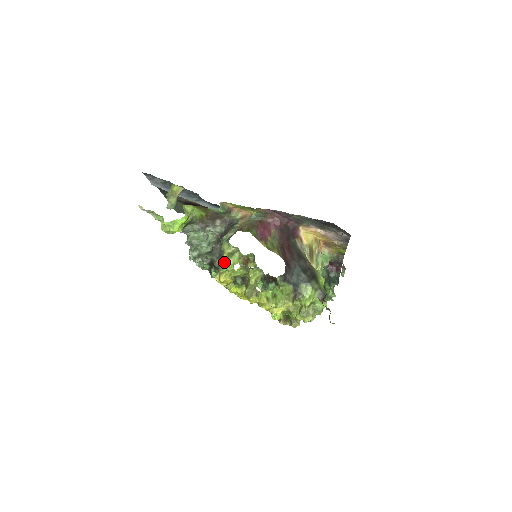
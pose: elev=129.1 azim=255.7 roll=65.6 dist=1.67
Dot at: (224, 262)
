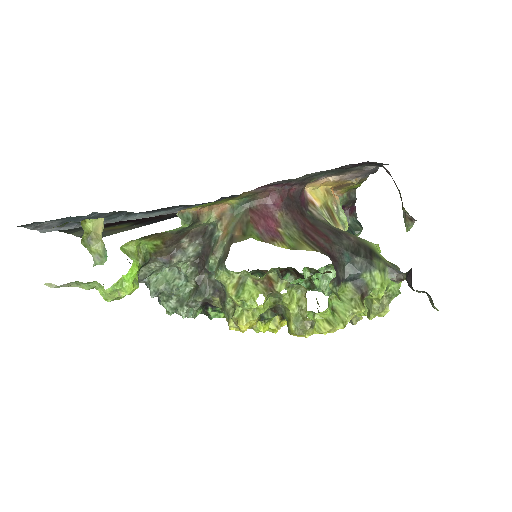
Dot at: occluded
